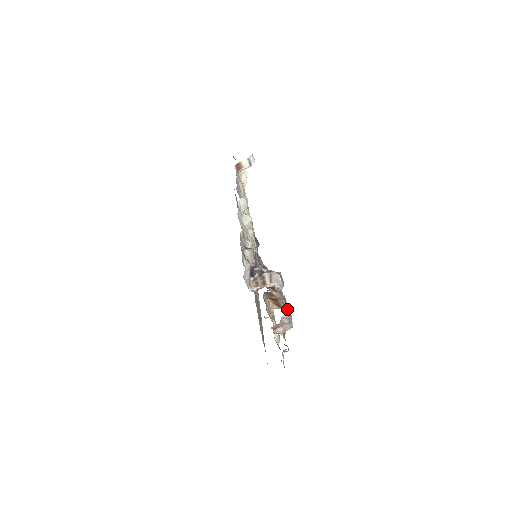
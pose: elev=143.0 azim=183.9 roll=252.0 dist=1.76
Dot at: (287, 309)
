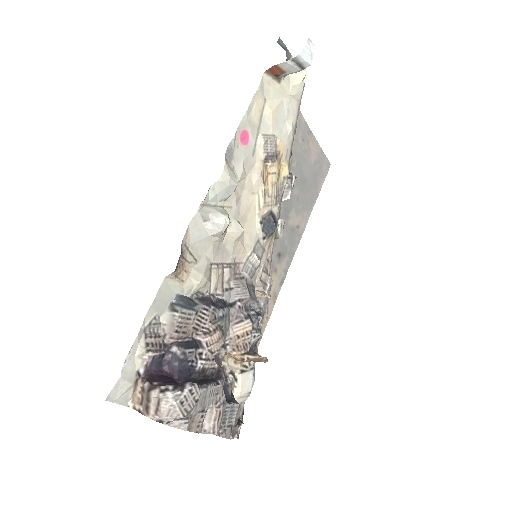
Dot at: (213, 419)
